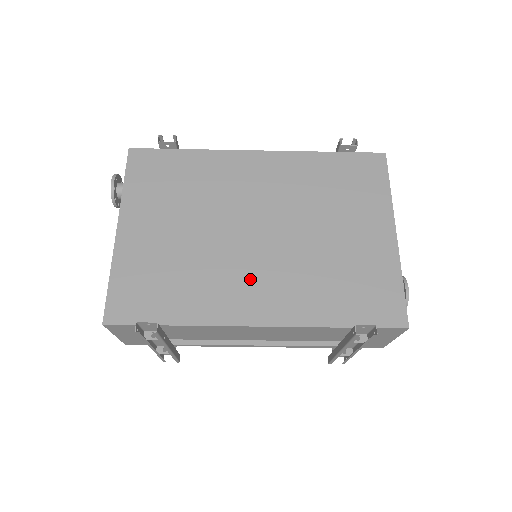
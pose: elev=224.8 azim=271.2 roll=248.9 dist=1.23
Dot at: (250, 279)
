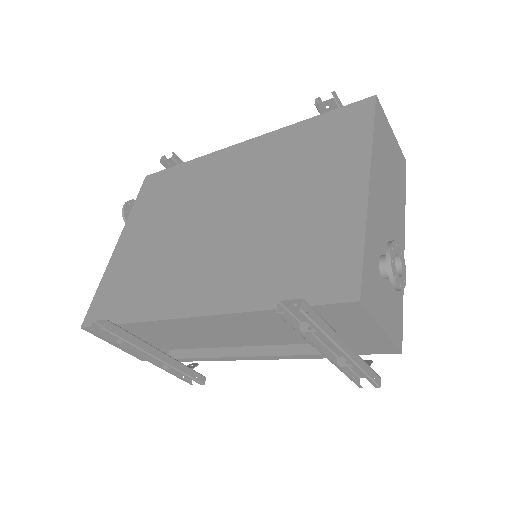
Dot at: (198, 269)
